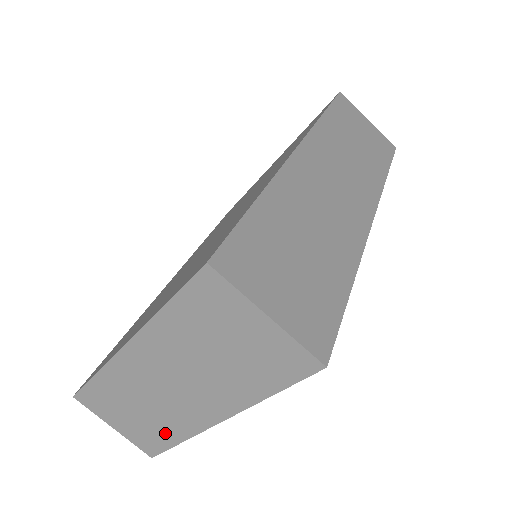
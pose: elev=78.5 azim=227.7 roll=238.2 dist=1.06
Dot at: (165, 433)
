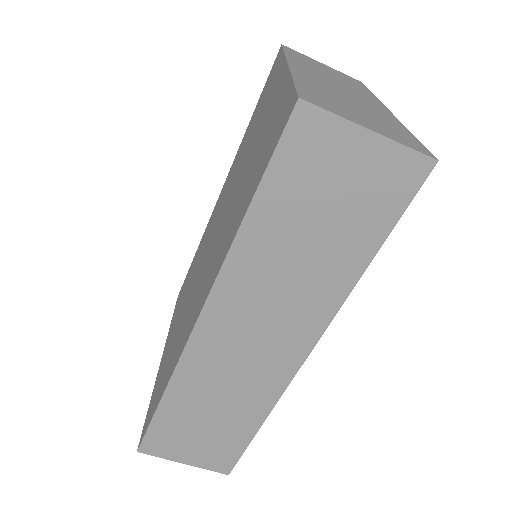
Dot at: occluded
